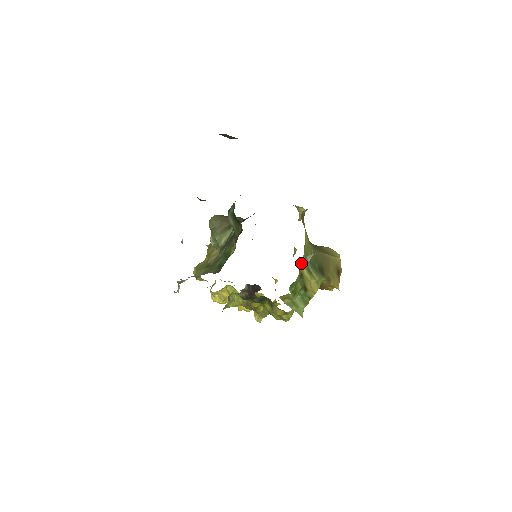
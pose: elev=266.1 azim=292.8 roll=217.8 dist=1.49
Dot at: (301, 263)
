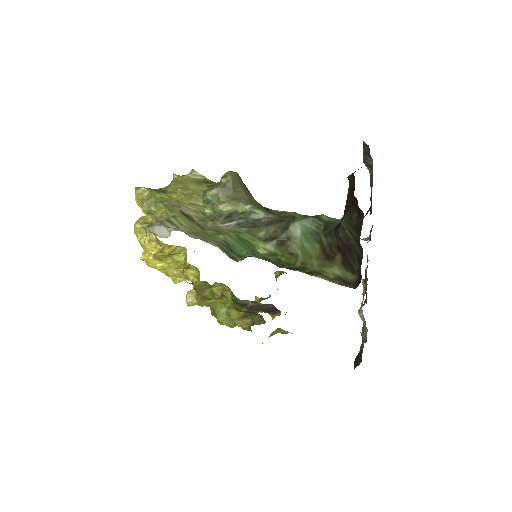
Dot at: occluded
